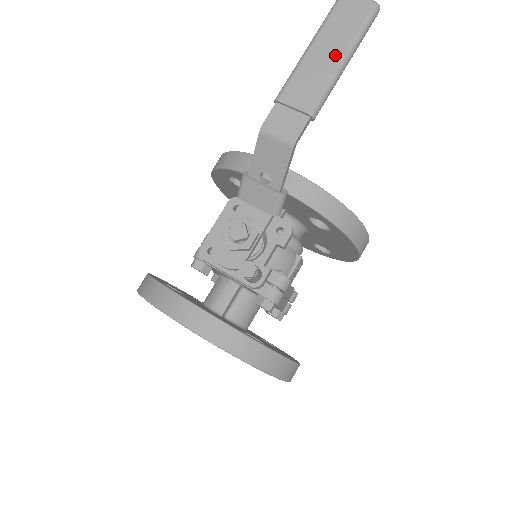
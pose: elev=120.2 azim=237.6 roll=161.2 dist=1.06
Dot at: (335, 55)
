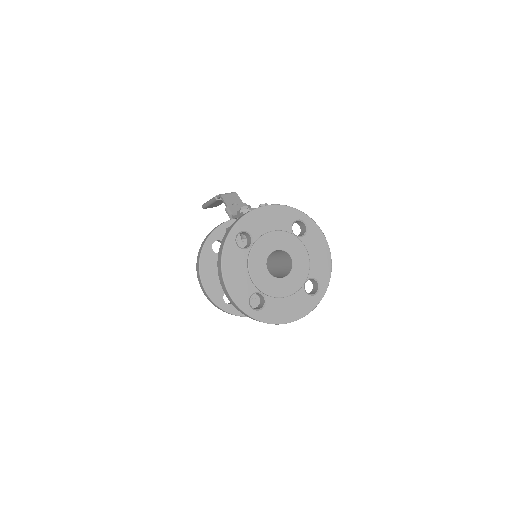
Dot at: occluded
